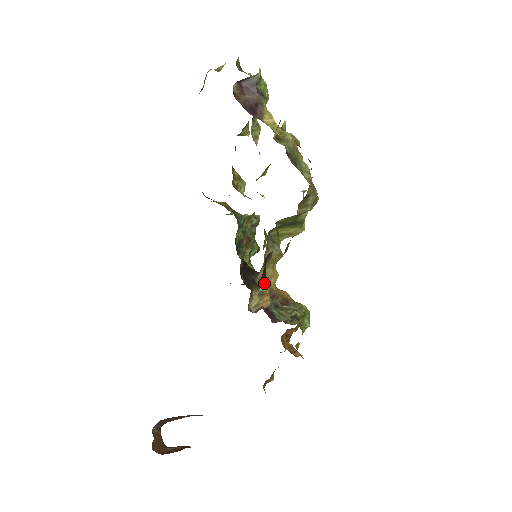
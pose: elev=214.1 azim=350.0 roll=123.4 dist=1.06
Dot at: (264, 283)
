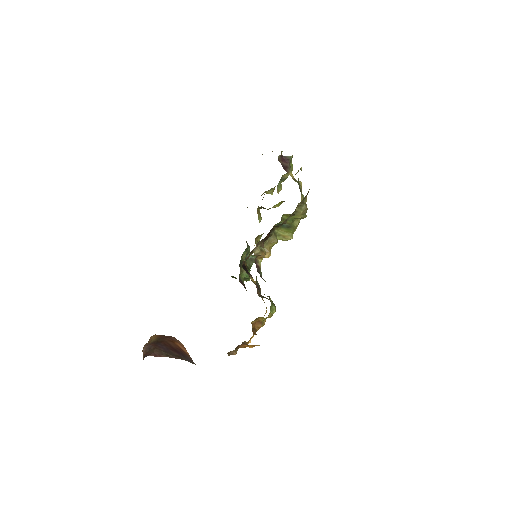
Dot at: occluded
